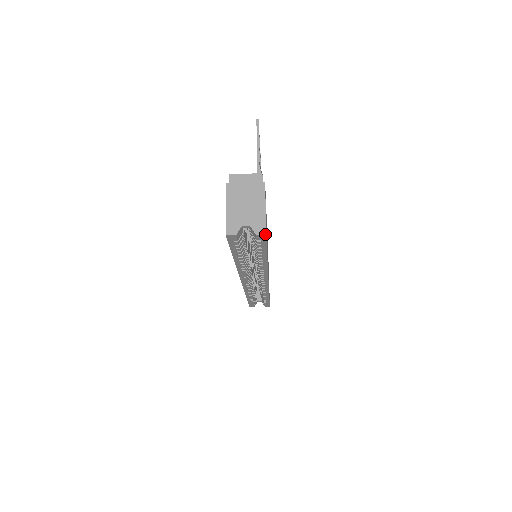
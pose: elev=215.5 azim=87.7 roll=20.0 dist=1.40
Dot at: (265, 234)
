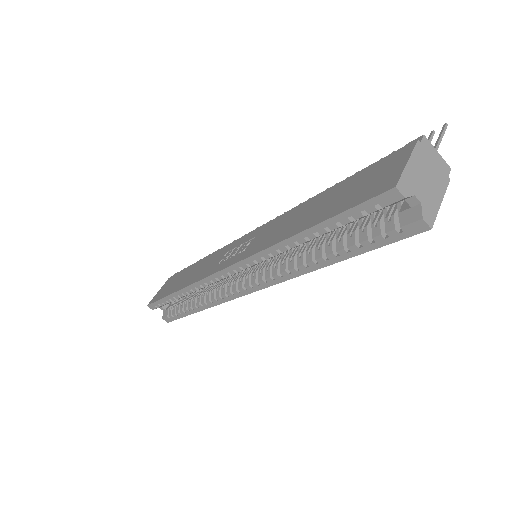
Dot at: (431, 228)
